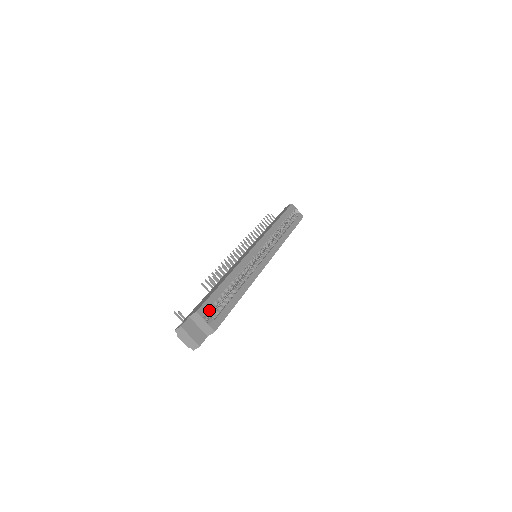
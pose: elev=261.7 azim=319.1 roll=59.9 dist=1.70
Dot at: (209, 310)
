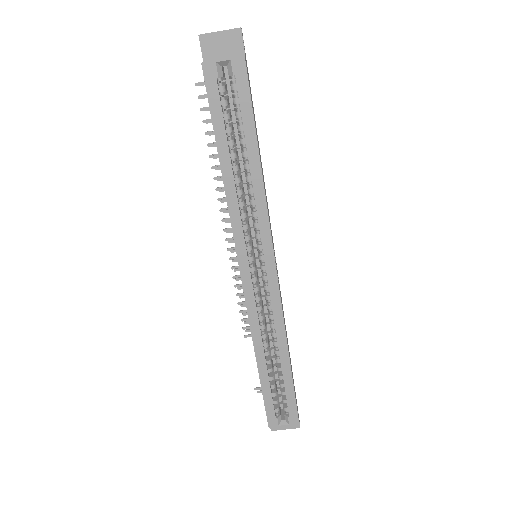
Dot at: (276, 411)
